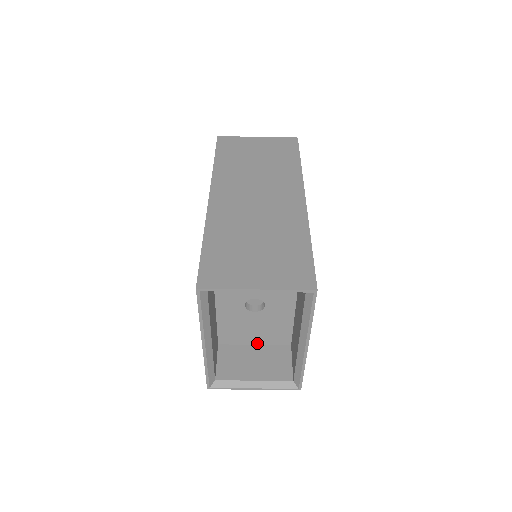
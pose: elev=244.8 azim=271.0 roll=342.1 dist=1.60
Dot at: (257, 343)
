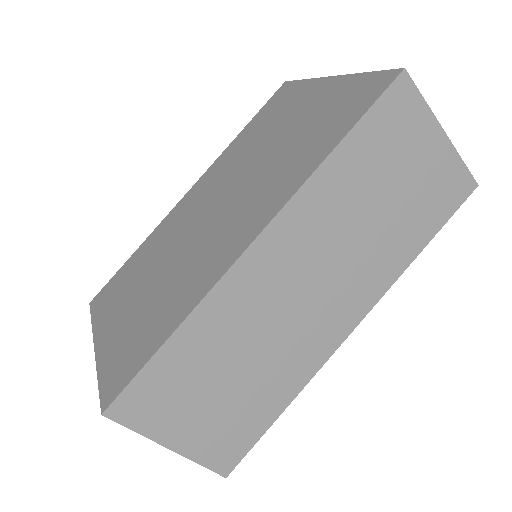
Dot at: occluded
